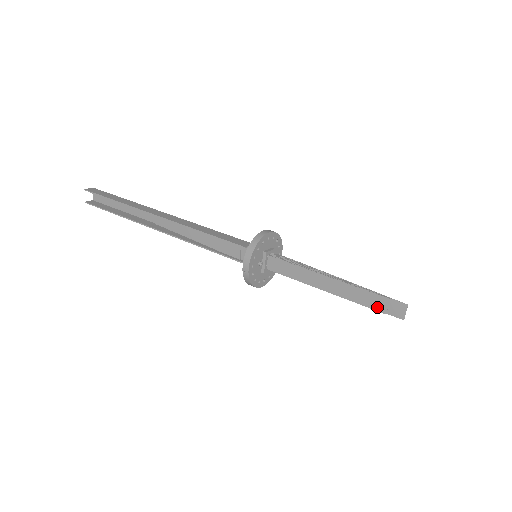
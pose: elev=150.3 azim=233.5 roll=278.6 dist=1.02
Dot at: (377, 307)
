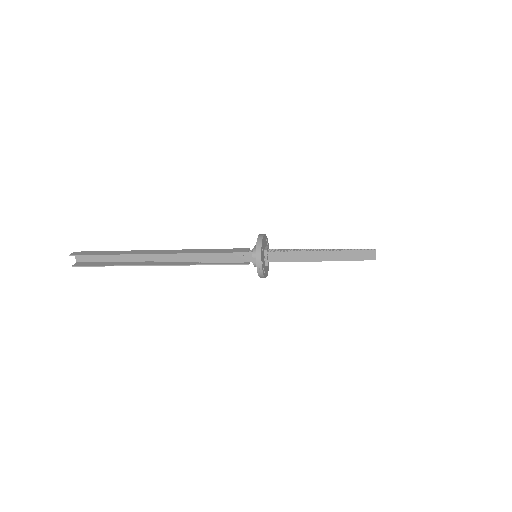
Dot at: (356, 258)
